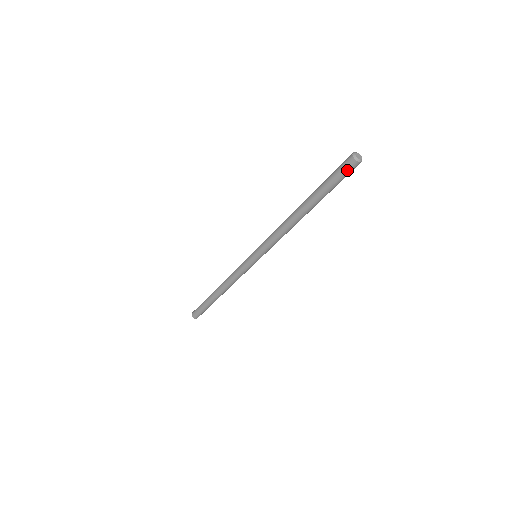
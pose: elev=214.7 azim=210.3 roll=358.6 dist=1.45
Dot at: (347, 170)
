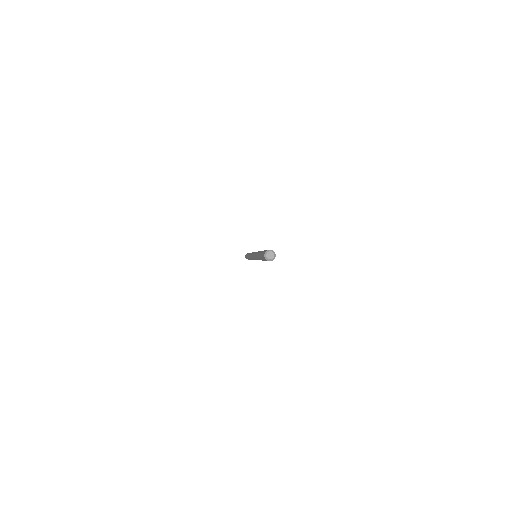
Dot at: occluded
